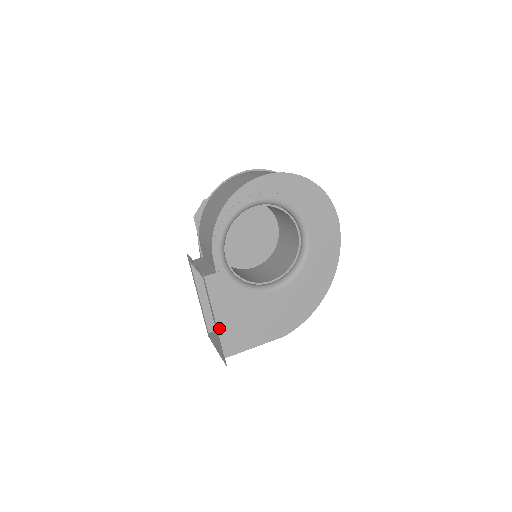
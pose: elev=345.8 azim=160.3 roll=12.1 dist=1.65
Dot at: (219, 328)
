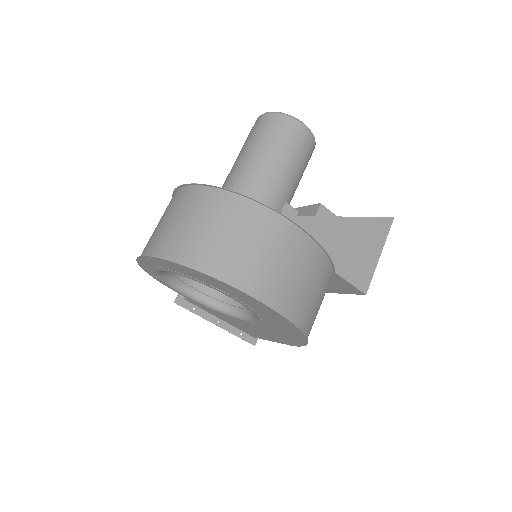
Dot at: (230, 324)
